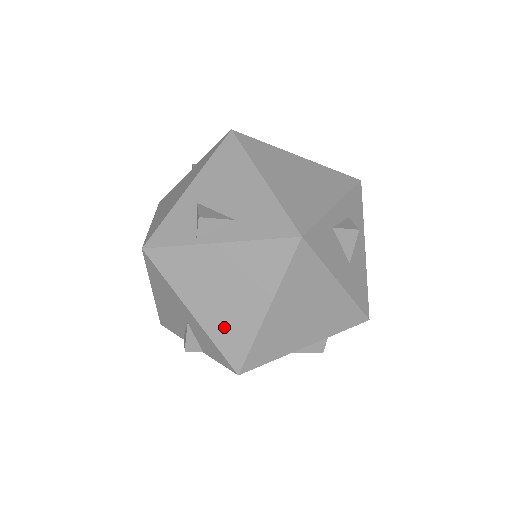
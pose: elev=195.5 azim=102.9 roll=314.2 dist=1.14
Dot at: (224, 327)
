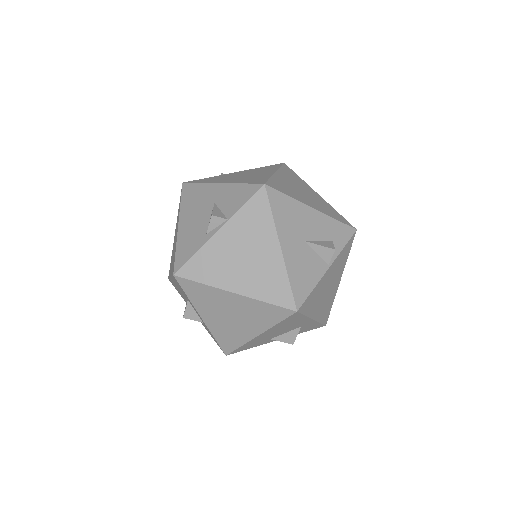
Dot at: (247, 180)
